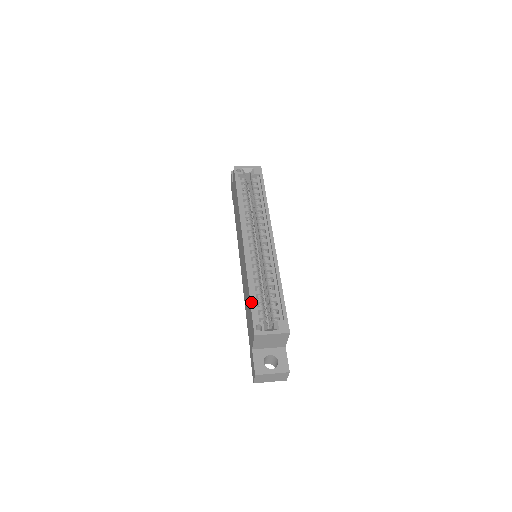
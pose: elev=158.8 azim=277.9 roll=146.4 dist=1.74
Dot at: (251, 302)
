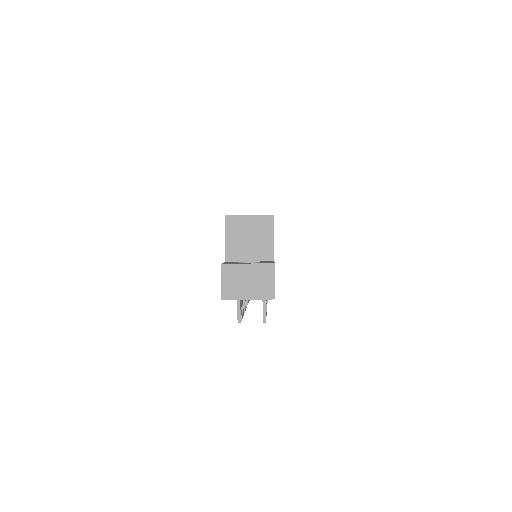
Dot at: occluded
